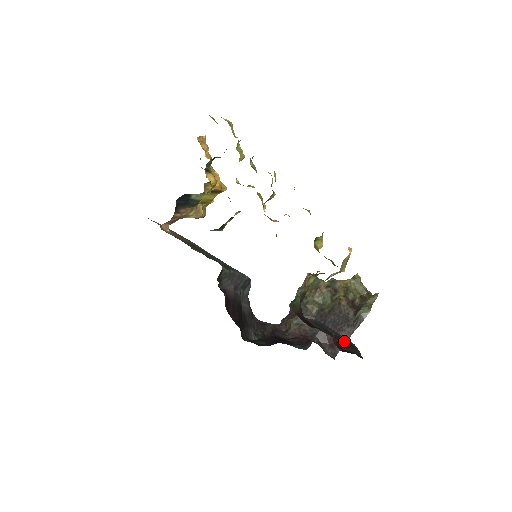
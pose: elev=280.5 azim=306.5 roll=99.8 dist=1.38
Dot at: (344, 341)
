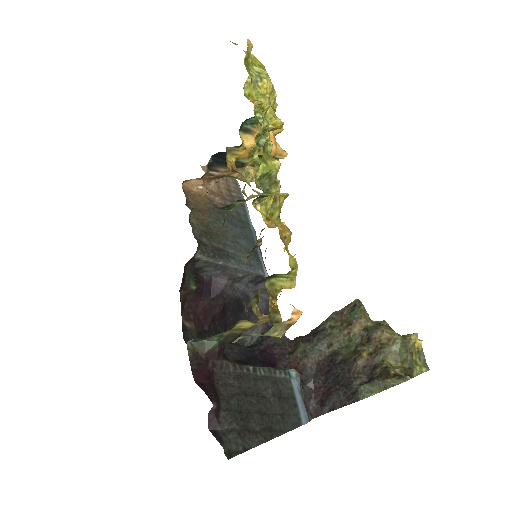
Dot at: (261, 417)
